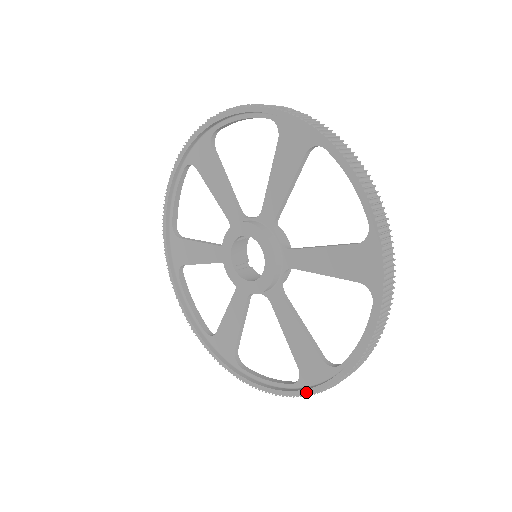
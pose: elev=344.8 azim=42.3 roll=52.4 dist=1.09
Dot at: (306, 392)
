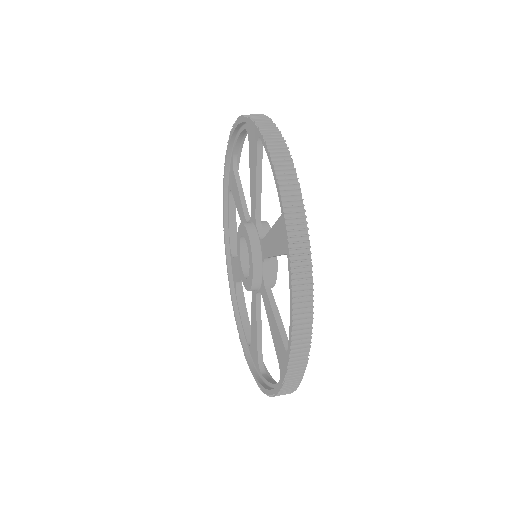
Dot at: (246, 359)
